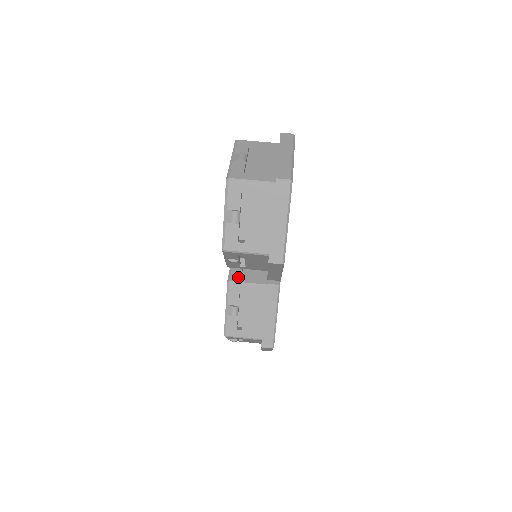
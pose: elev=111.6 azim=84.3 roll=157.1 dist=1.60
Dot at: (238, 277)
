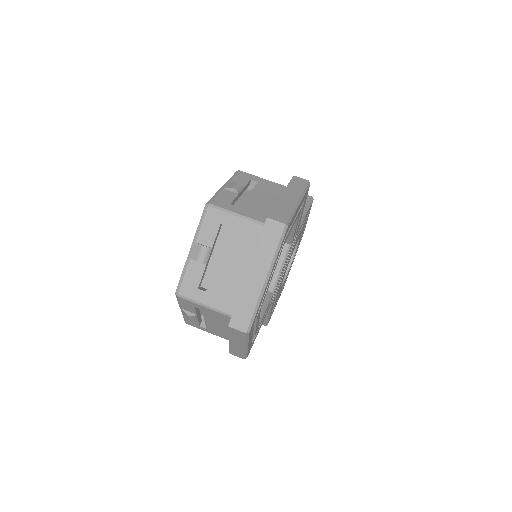
Dot at: occluded
